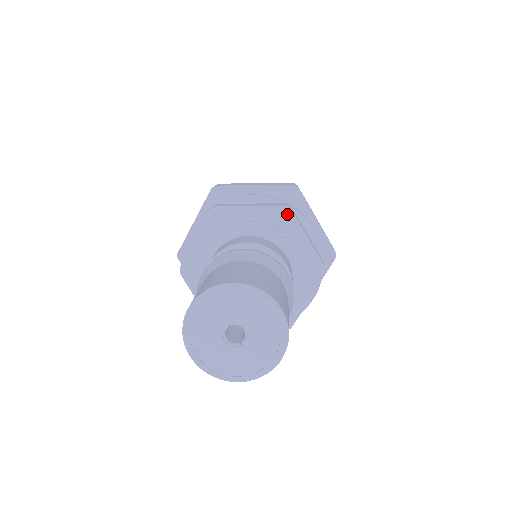
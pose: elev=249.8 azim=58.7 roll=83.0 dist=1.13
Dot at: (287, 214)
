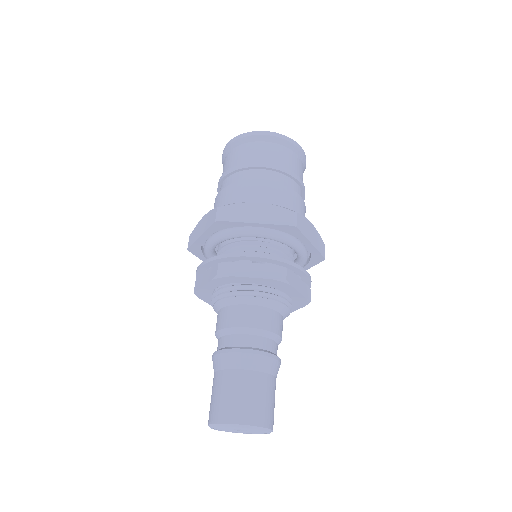
Dot at: (282, 283)
